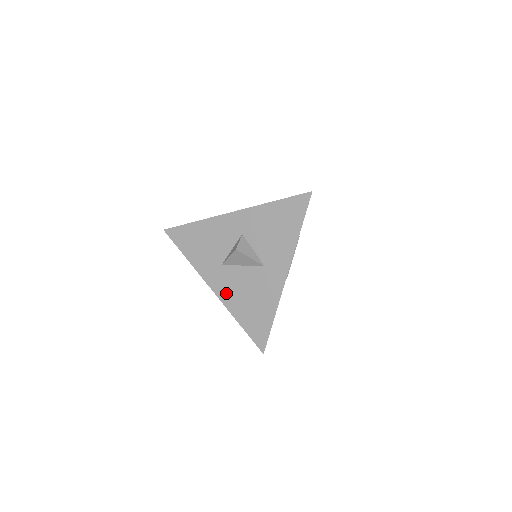
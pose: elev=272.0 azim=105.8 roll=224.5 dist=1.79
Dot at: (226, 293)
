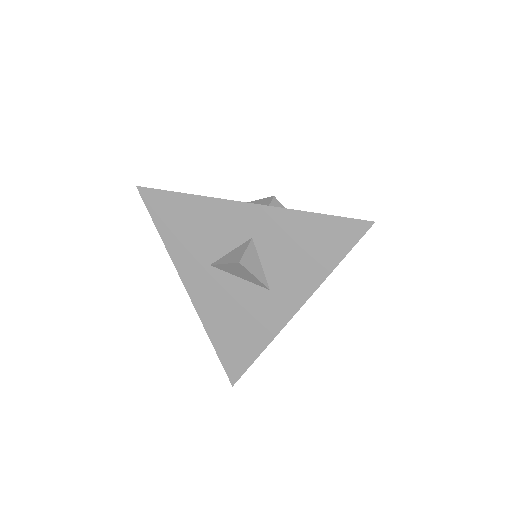
Dot at: (205, 301)
